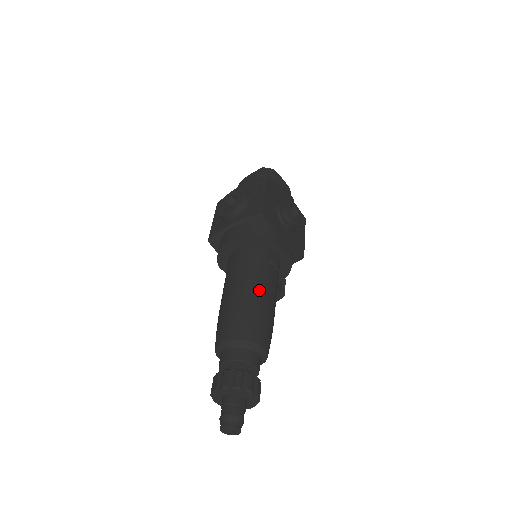
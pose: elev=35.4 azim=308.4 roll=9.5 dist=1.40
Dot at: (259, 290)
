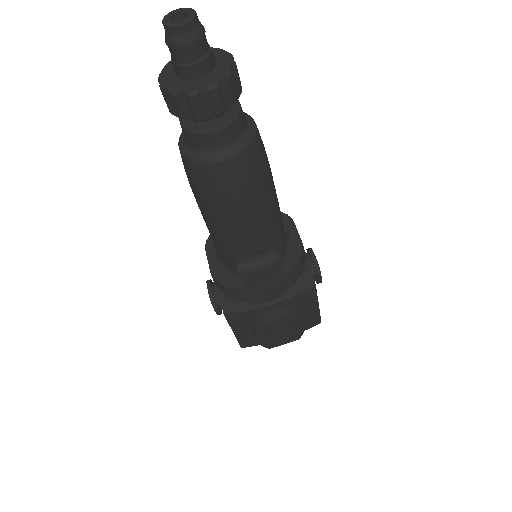
Dot at: occluded
